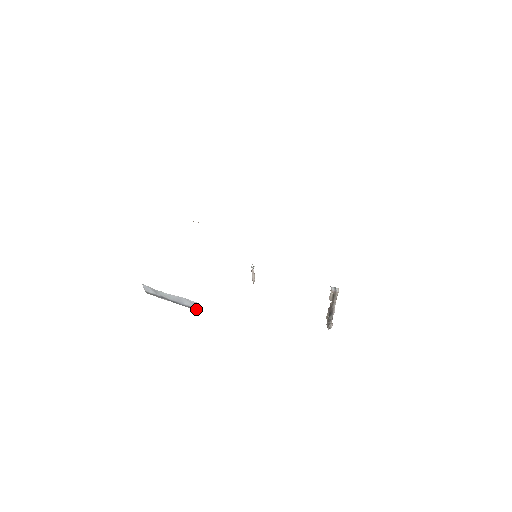
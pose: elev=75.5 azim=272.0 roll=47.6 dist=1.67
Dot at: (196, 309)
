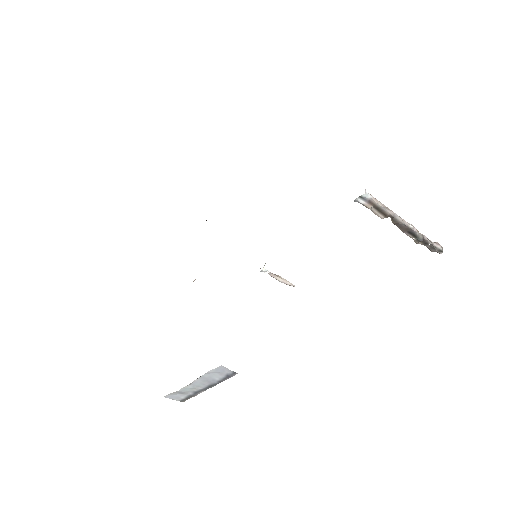
Dot at: (232, 374)
